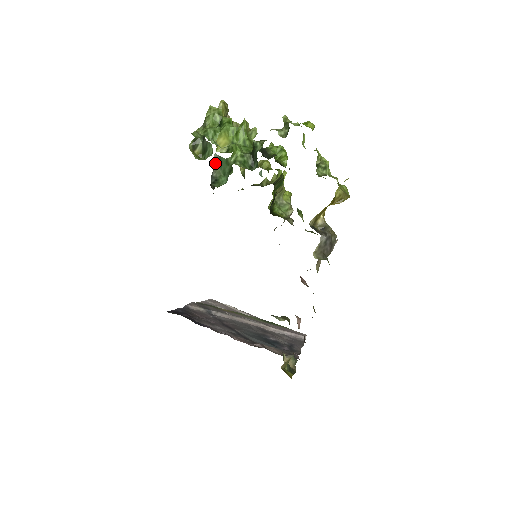
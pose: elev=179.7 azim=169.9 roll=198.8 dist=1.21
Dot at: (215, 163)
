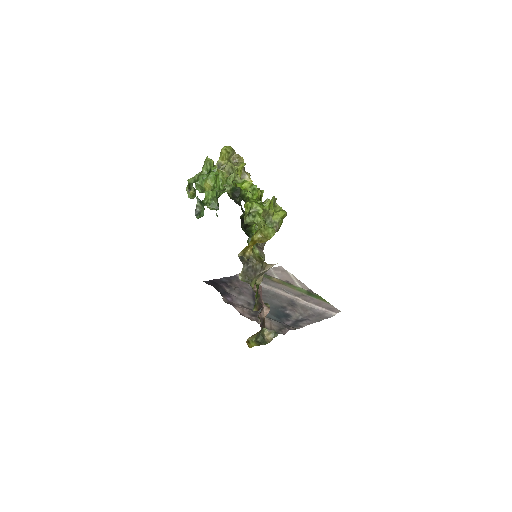
Dot at: (197, 202)
